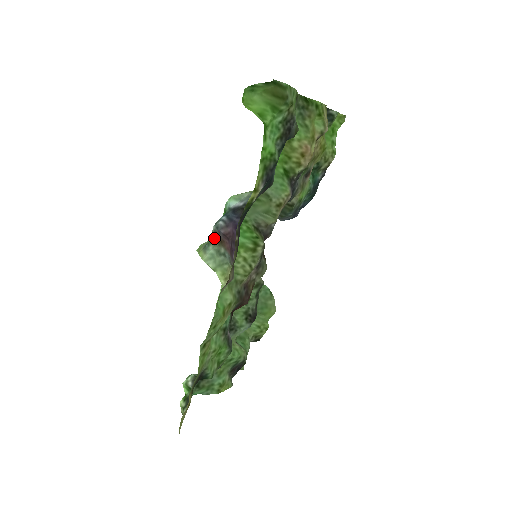
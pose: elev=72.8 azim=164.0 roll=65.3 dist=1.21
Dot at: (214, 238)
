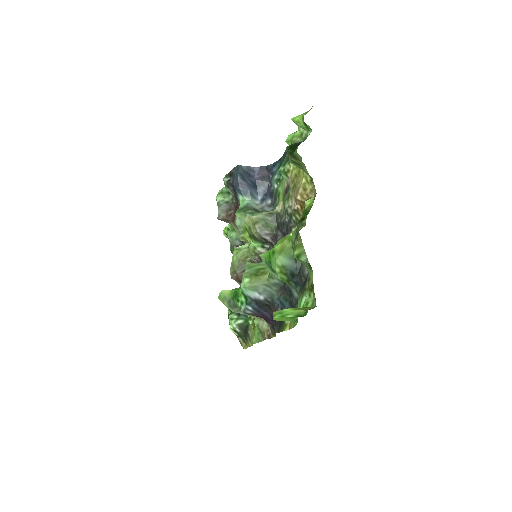
Dot at: occluded
